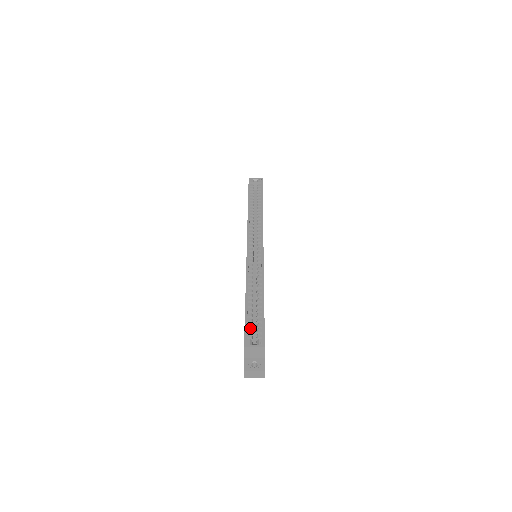
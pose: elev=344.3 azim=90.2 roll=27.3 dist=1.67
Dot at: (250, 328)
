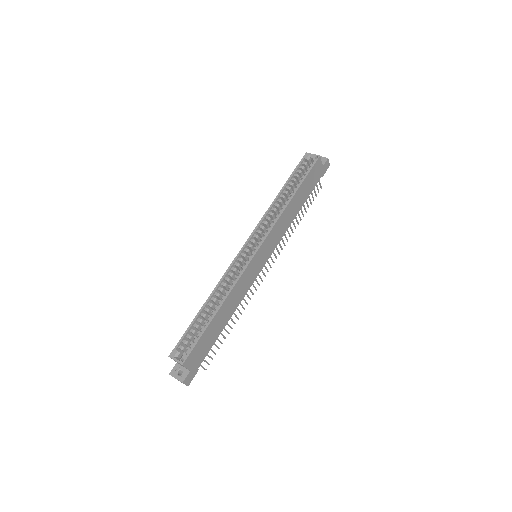
Dot at: (189, 339)
